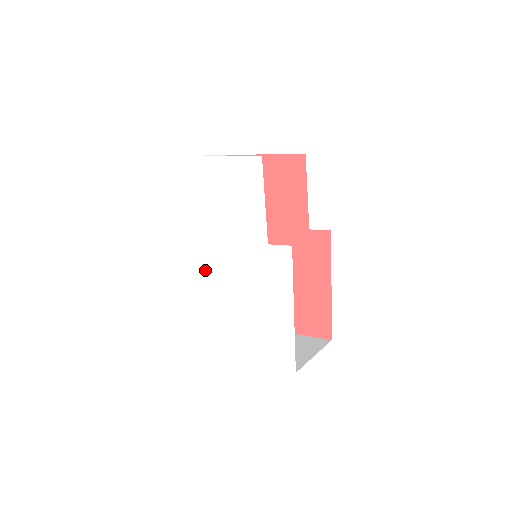
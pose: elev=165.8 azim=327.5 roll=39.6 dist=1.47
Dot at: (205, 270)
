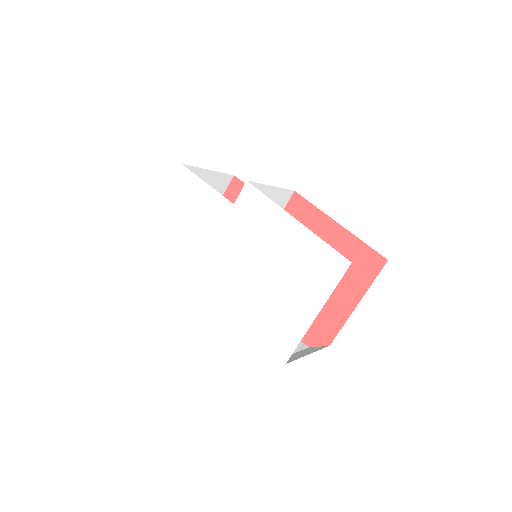
Dot at: (218, 292)
